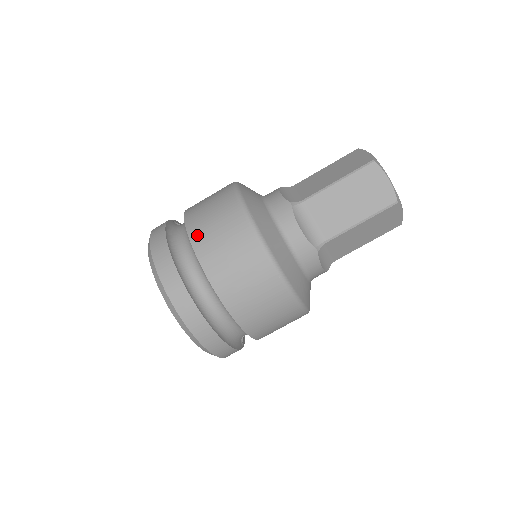
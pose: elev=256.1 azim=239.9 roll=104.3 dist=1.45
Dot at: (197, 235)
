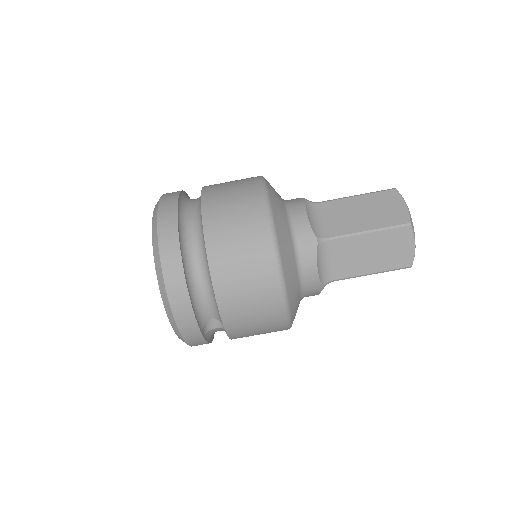
Dot at: (210, 188)
